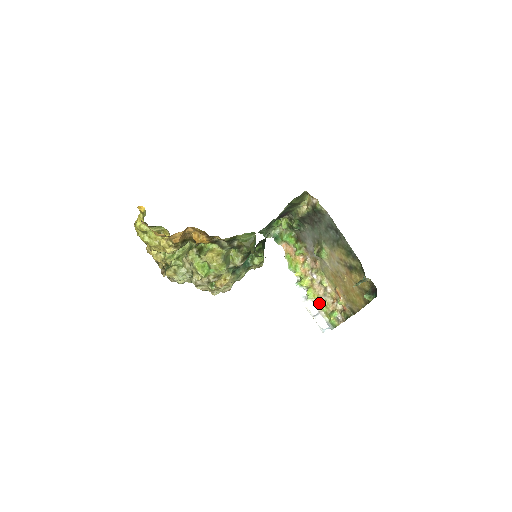
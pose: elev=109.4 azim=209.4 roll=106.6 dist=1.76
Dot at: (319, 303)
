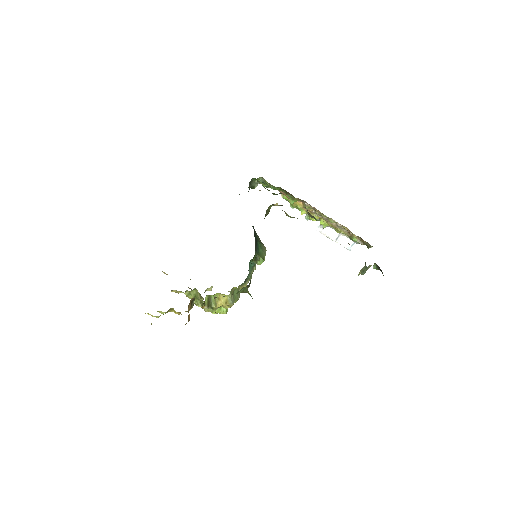
Dot at: (336, 231)
